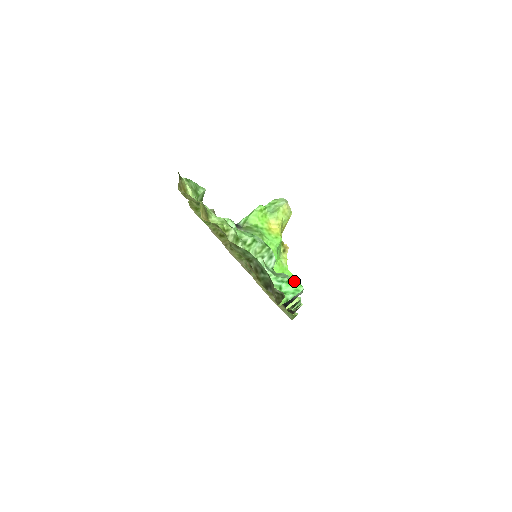
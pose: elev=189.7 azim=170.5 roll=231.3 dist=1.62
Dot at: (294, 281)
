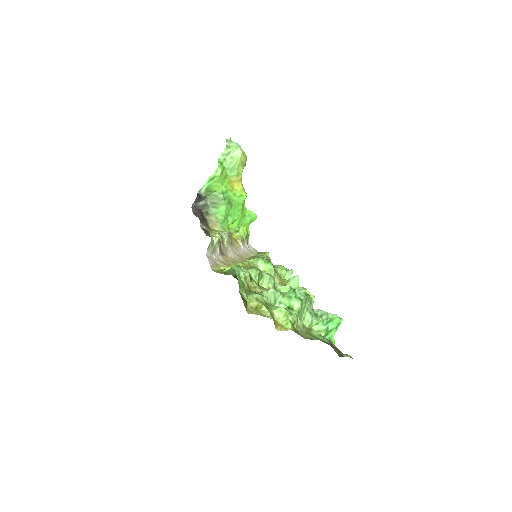
Dot at: (336, 318)
